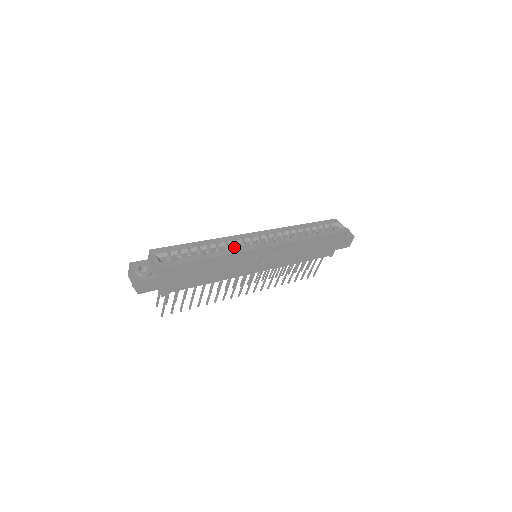
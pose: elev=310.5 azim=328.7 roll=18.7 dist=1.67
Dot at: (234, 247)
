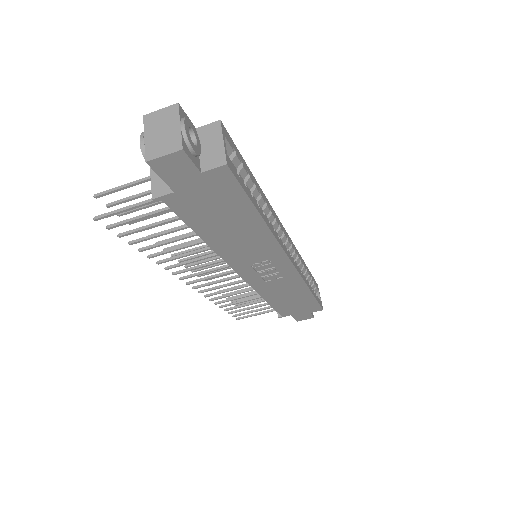
Dot at: occluded
